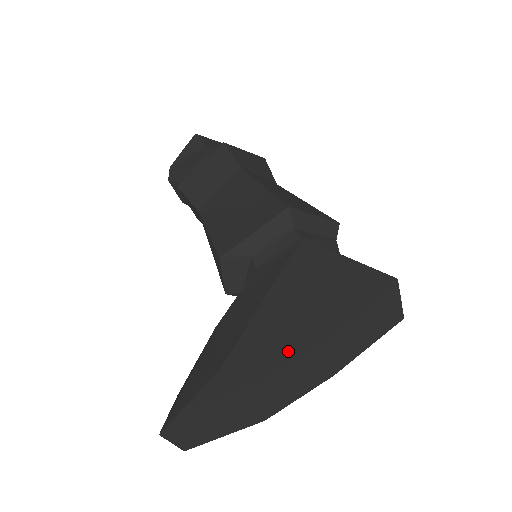
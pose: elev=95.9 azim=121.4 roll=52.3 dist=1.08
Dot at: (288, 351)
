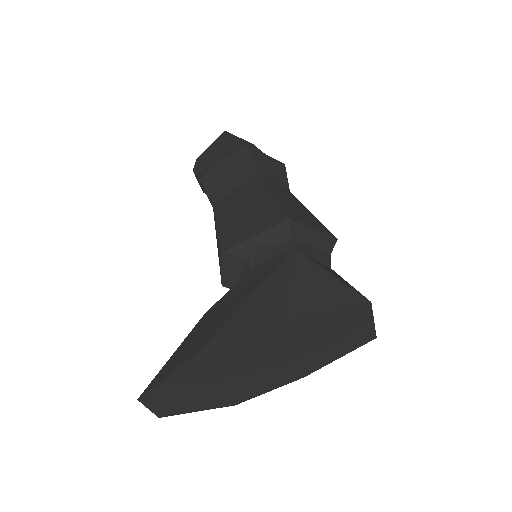
Dot at: (261, 349)
